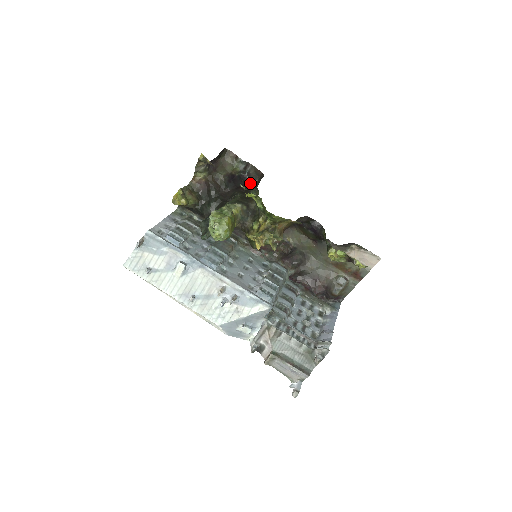
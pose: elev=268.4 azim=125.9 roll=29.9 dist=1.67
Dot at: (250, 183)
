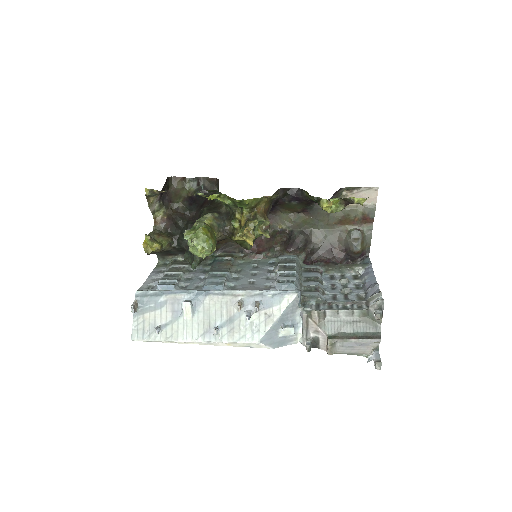
Dot at: occluded
